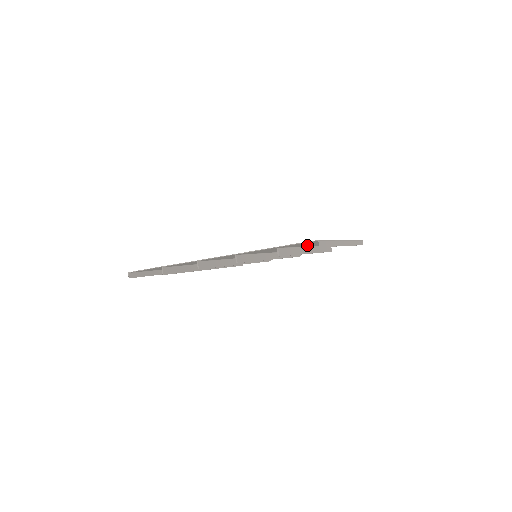
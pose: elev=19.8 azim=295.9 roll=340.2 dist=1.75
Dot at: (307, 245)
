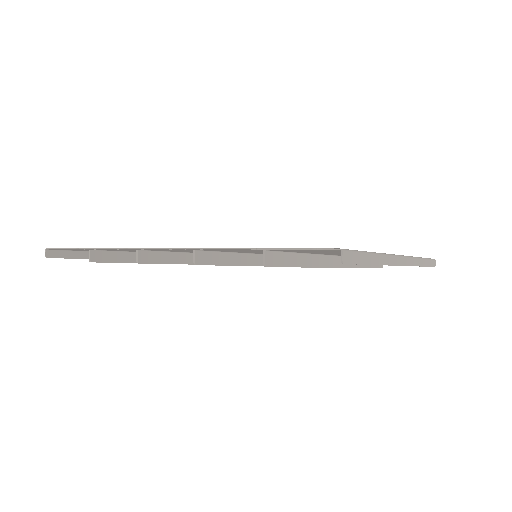
Dot at: occluded
